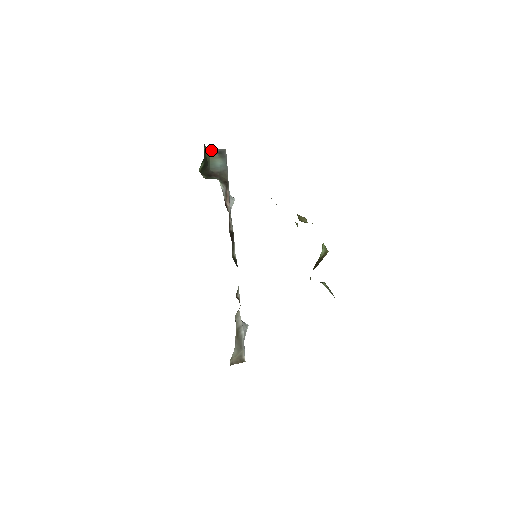
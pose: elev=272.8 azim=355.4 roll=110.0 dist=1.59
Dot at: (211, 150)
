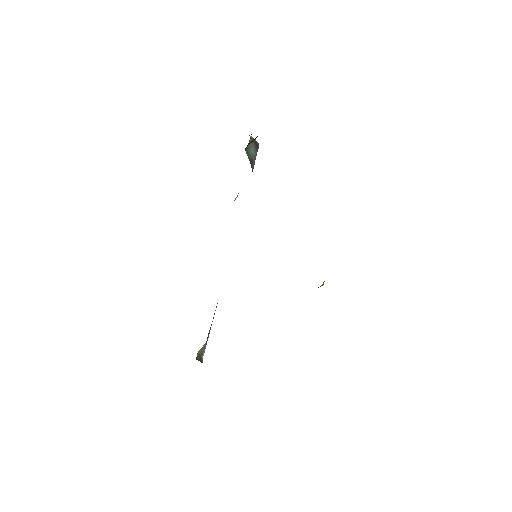
Dot at: (250, 136)
